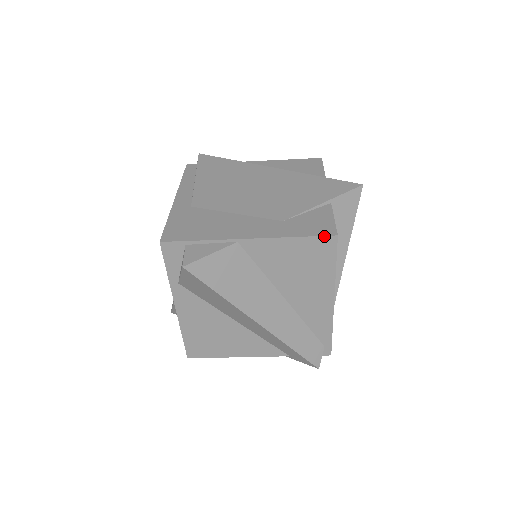
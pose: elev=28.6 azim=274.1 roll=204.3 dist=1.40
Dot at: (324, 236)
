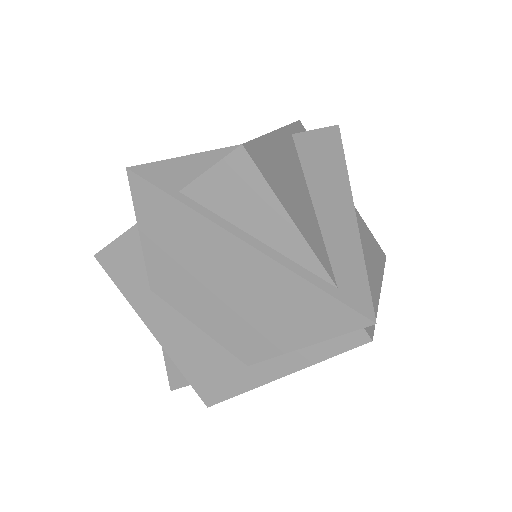
Dot at: (380, 247)
